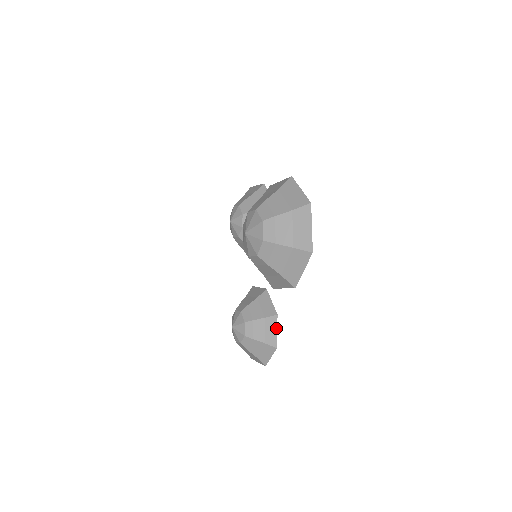
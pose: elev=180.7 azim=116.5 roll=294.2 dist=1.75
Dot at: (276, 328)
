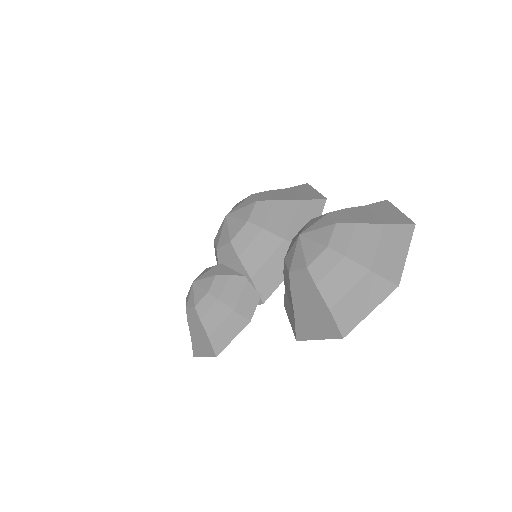
Dot at: occluded
